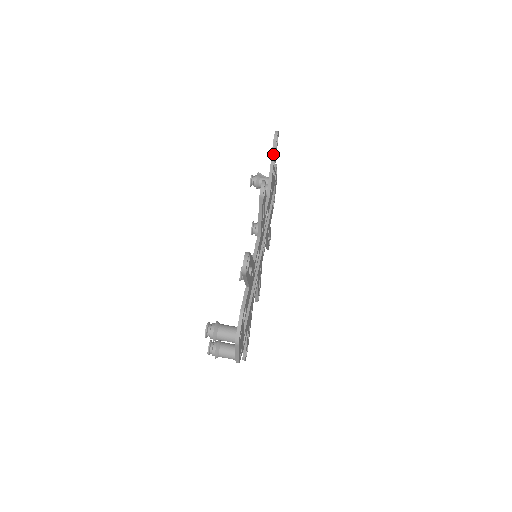
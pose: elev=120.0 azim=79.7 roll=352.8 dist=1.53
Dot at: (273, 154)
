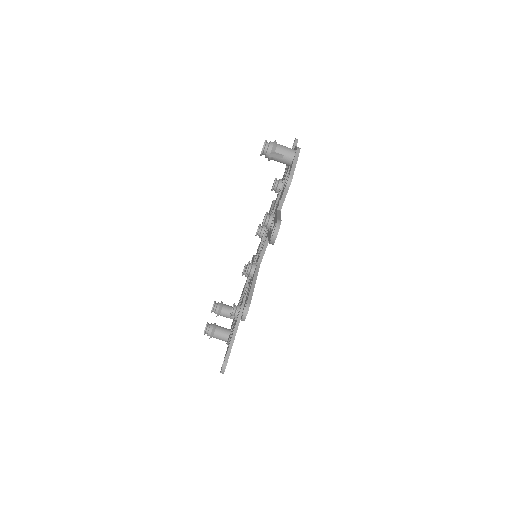
Dot at: occluded
